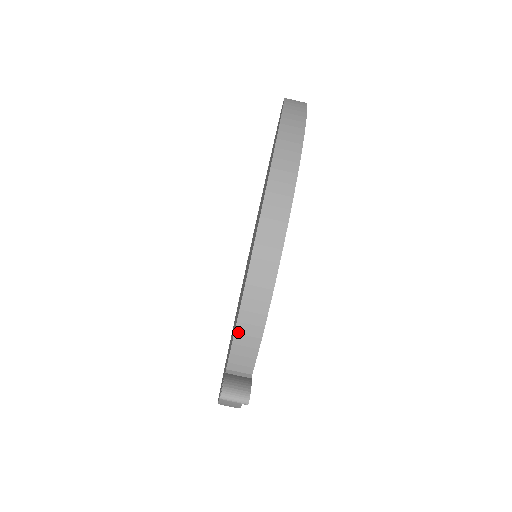
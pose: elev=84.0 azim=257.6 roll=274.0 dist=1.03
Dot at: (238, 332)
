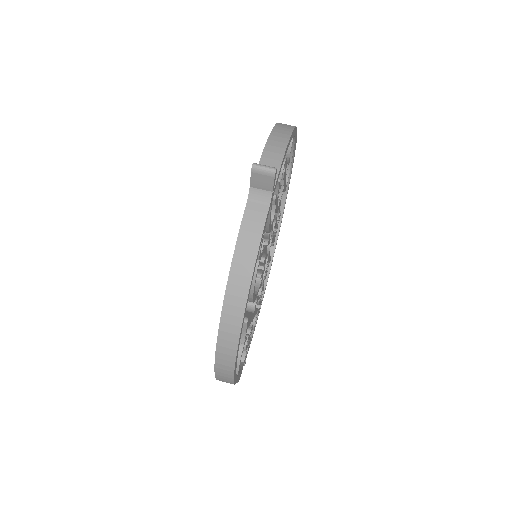
Dot at: (264, 156)
